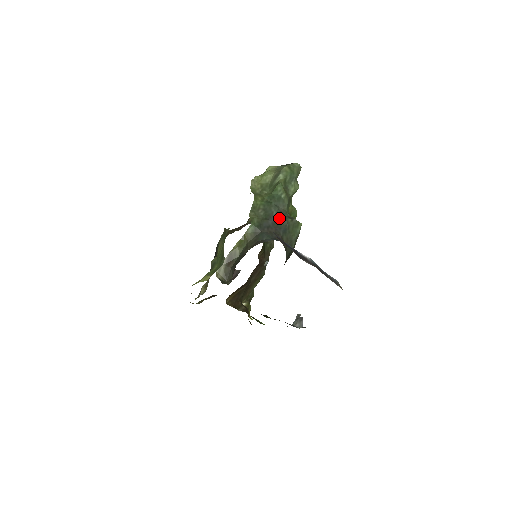
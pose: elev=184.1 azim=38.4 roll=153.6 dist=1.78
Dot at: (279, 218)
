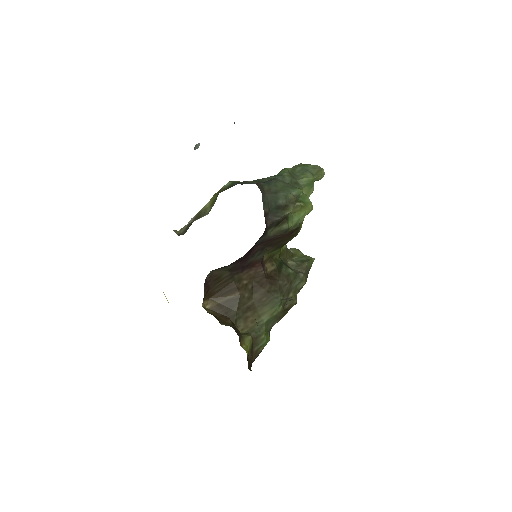
Dot at: (268, 180)
